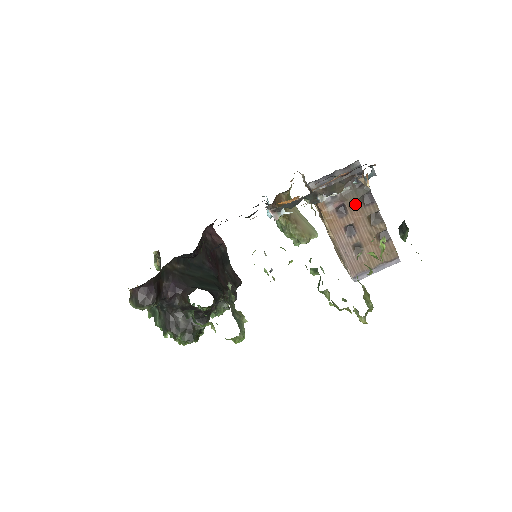
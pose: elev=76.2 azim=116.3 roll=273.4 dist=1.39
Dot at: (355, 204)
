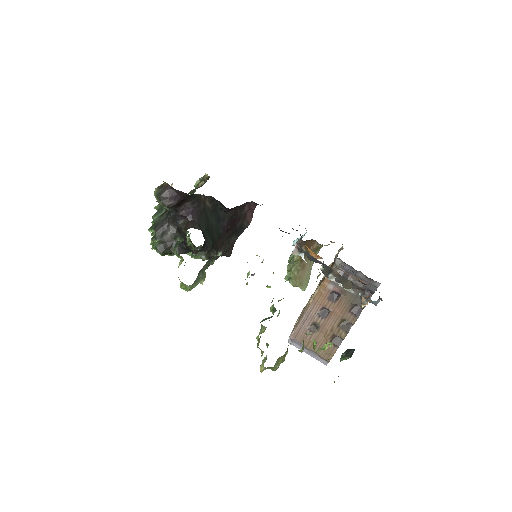
Dot at: (346, 303)
